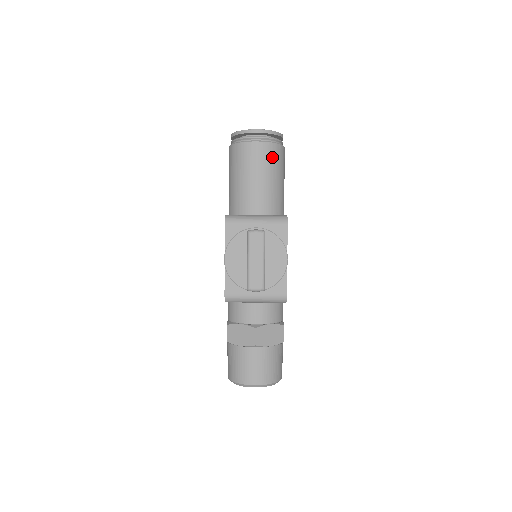
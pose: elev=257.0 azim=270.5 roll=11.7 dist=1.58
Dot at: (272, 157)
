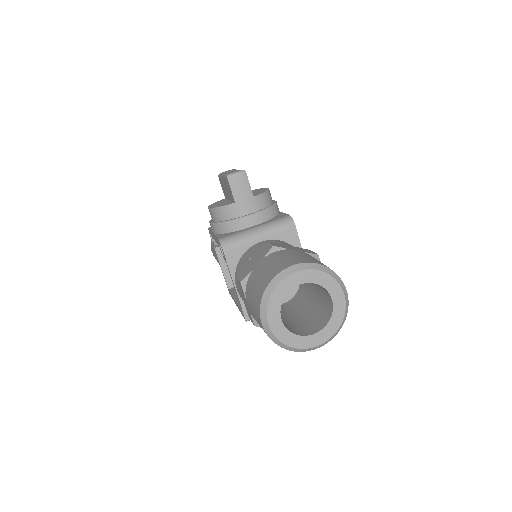
Dot at: occluded
